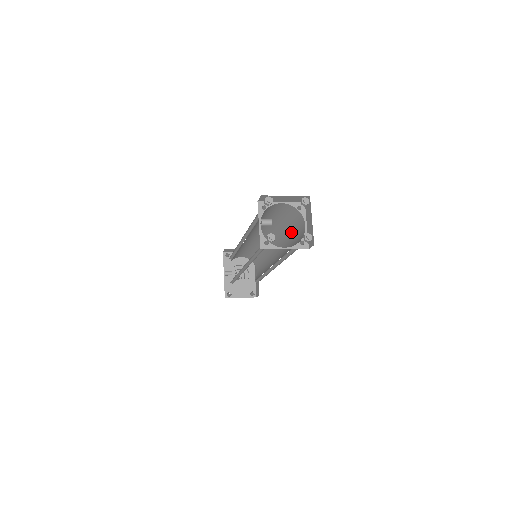
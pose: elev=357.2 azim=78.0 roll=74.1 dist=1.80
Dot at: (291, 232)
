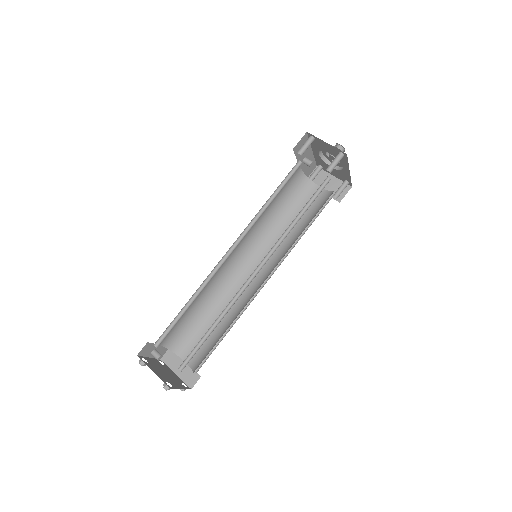
Dot at: occluded
